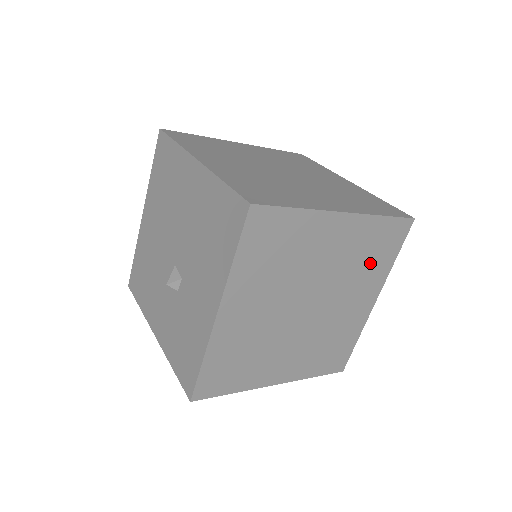
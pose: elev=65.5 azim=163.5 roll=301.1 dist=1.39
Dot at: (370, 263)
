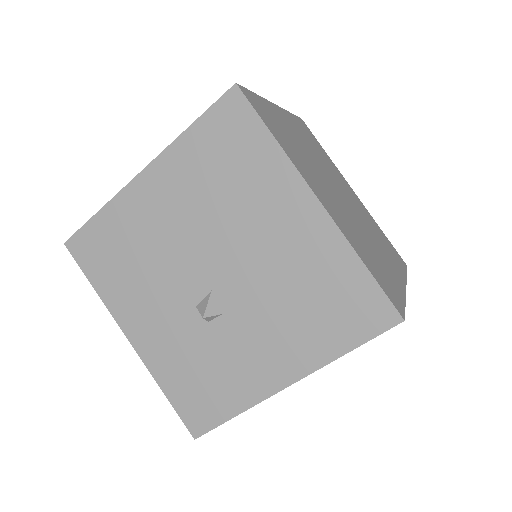
Dot at: occluded
